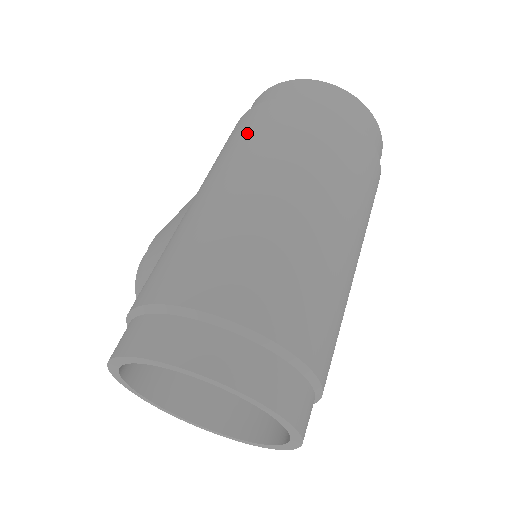
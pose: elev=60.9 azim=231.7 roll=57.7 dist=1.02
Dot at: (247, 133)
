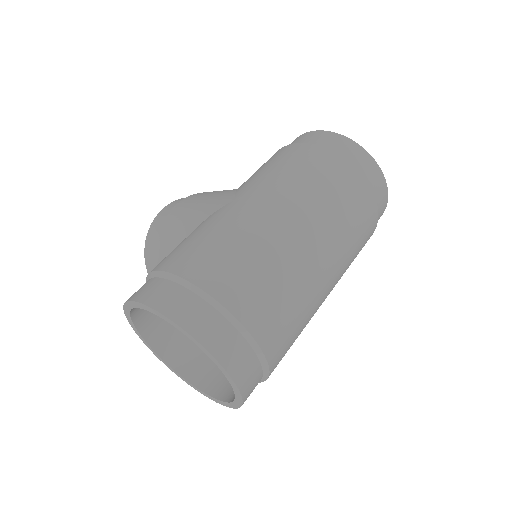
Dot at: (294, 167)
